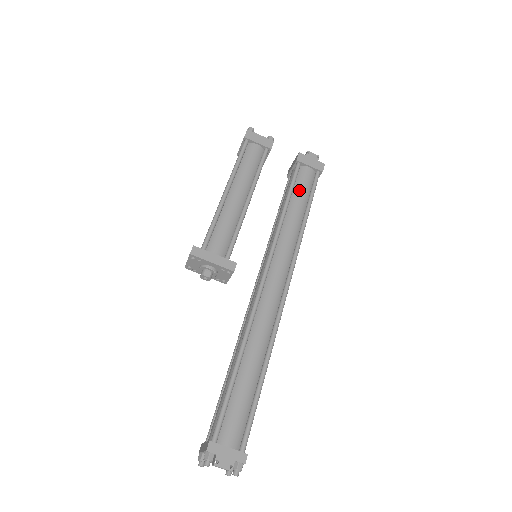
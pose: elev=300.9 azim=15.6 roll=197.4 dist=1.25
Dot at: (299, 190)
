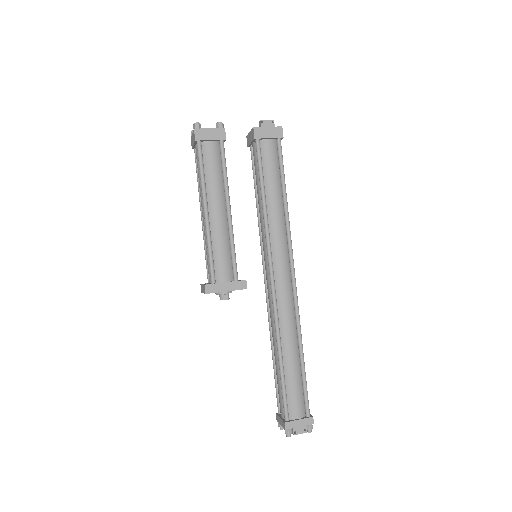
Dot at: (269, 172)
